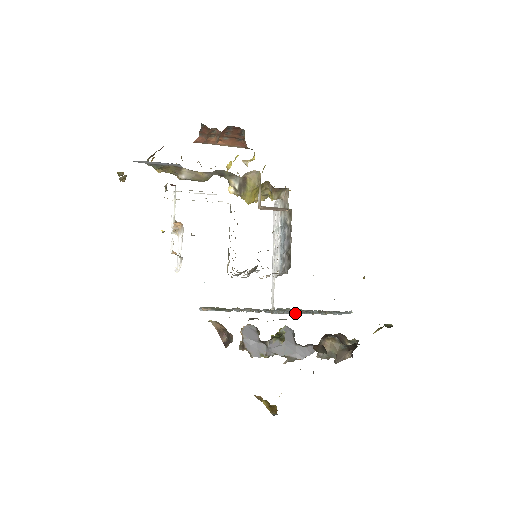
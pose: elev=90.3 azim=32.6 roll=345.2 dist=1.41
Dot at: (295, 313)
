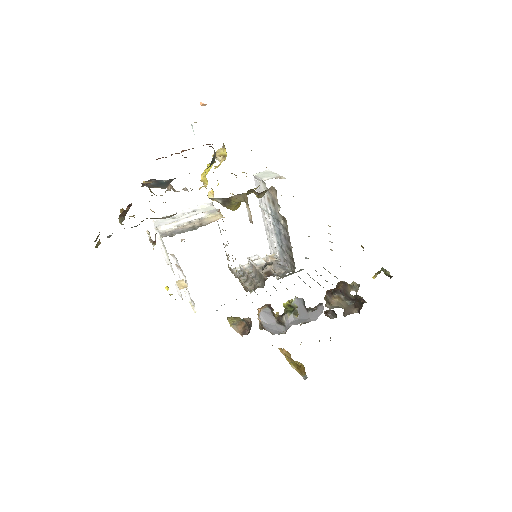
Dot at: occluded
